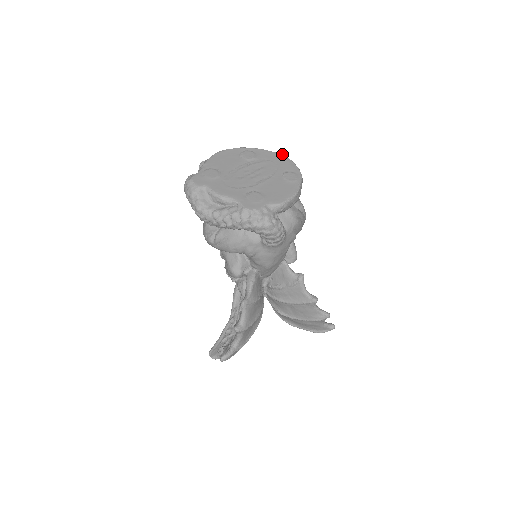
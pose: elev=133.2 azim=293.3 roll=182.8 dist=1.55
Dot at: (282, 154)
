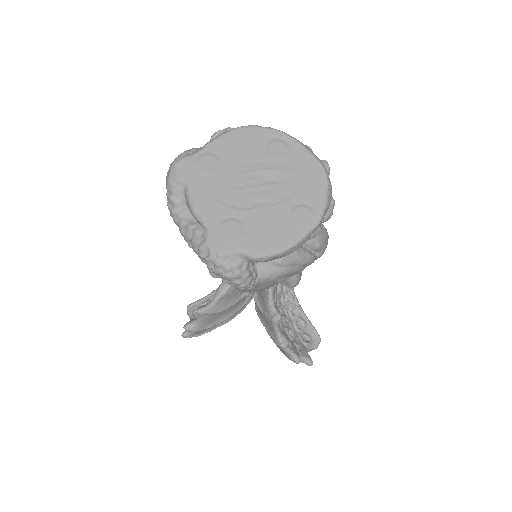
Dot at: (323, 168)
